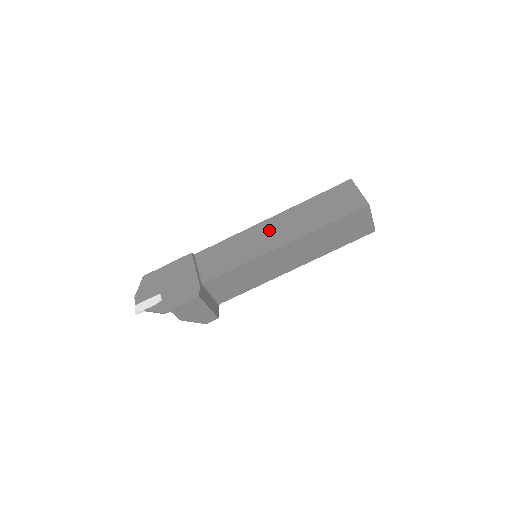
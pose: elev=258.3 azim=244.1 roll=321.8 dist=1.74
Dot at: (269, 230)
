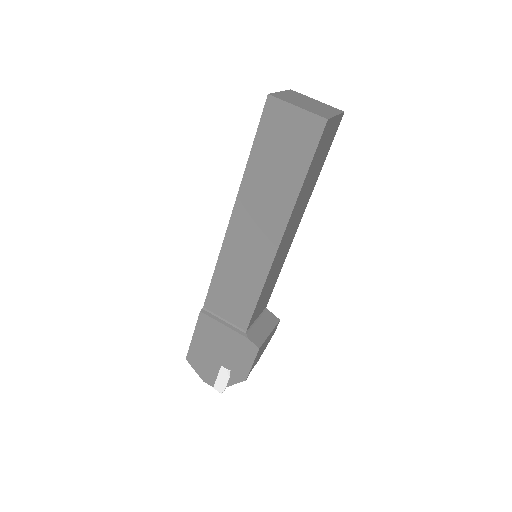
Dot at: (246, 234)
